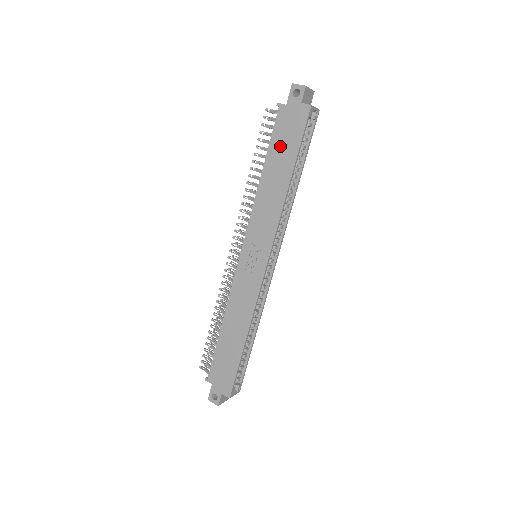
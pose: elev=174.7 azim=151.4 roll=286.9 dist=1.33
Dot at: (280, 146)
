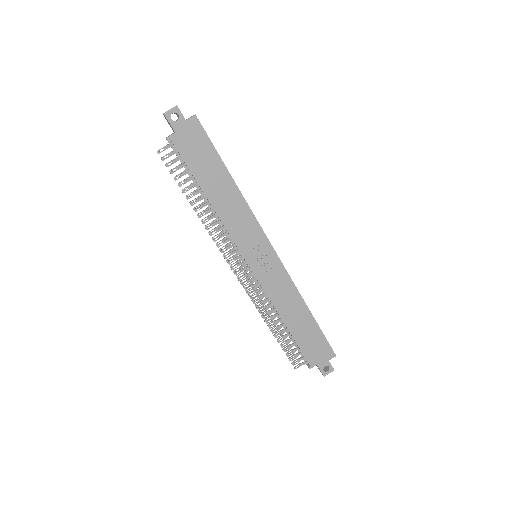
Dot at: (201, 165)
